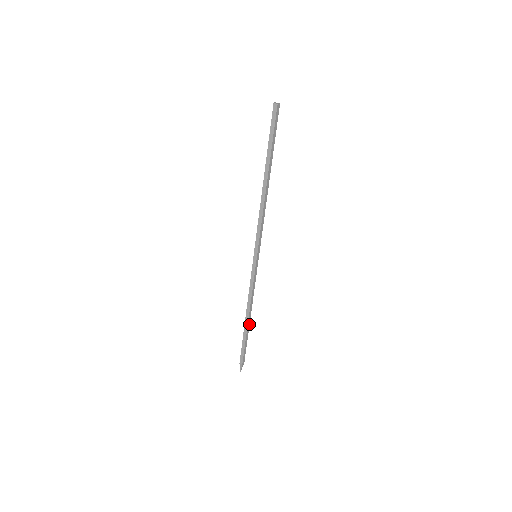
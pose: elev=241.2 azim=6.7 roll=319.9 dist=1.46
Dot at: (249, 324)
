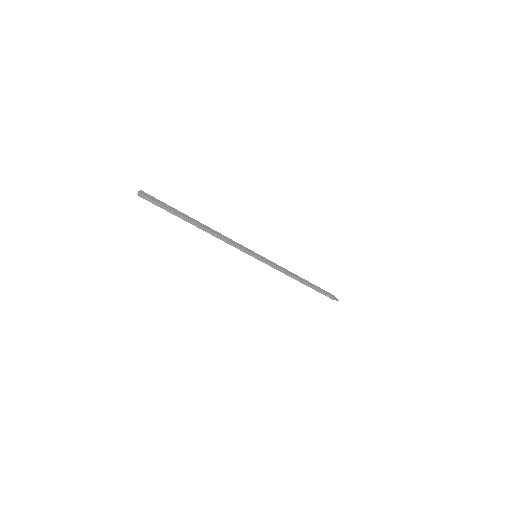
Dot at: (307, 283)
